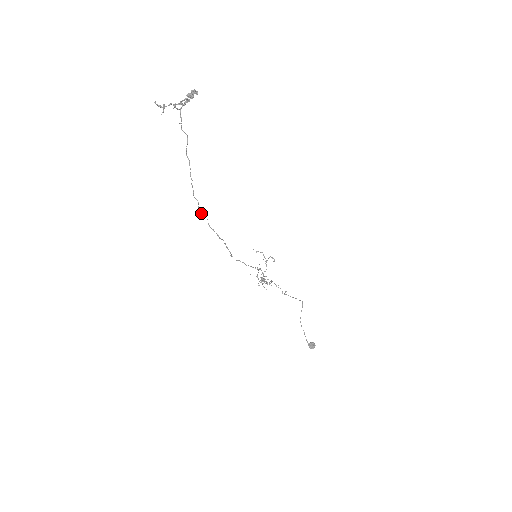
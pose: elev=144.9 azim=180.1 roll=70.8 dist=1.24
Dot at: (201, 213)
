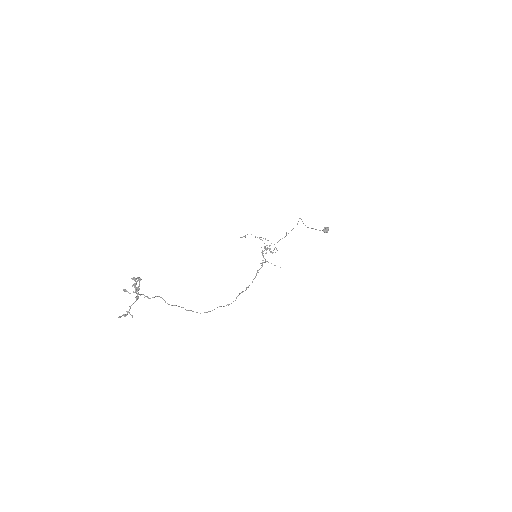
Dot at: occluded
